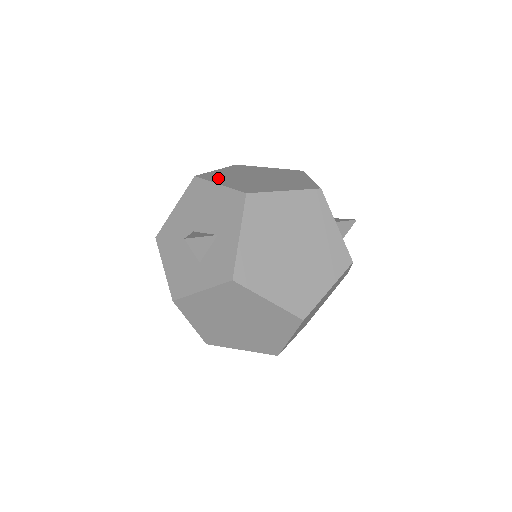
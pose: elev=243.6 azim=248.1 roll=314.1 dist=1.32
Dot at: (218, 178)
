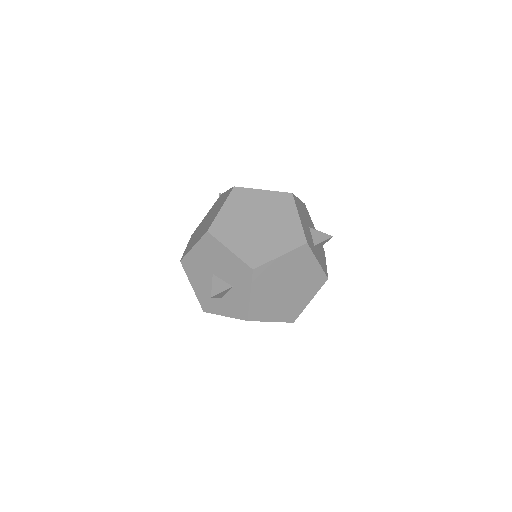
Dot at: (226, 234)
